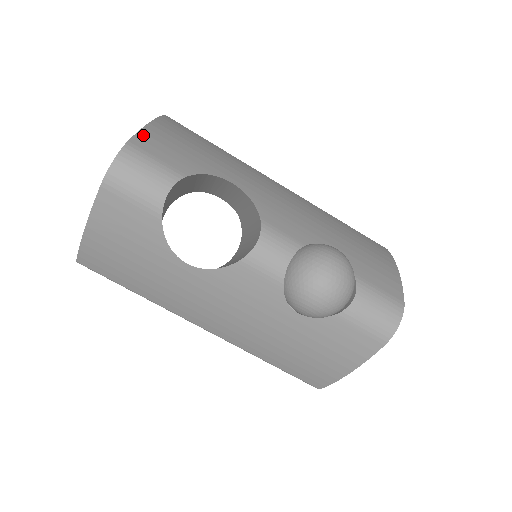
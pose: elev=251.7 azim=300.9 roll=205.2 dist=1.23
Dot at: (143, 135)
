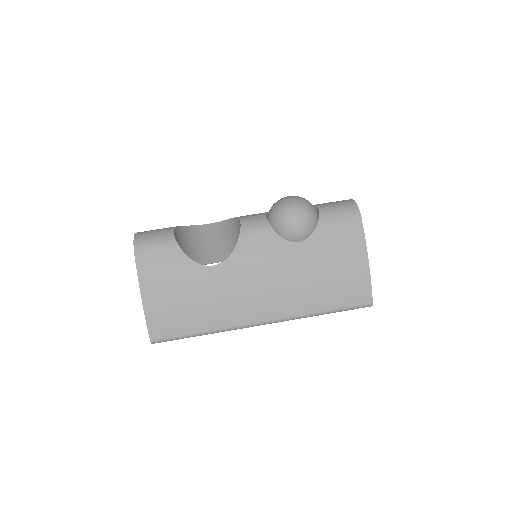
Dot at: occluded
